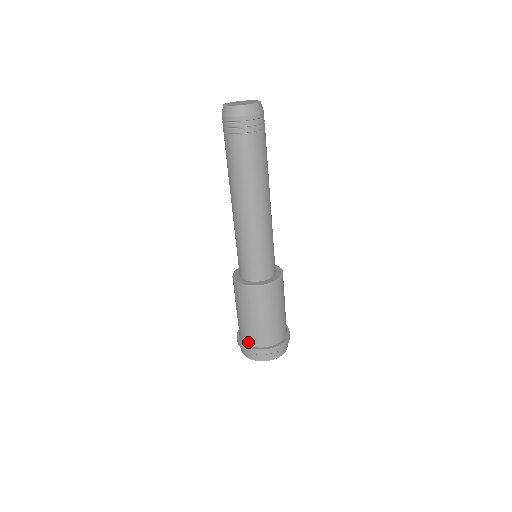
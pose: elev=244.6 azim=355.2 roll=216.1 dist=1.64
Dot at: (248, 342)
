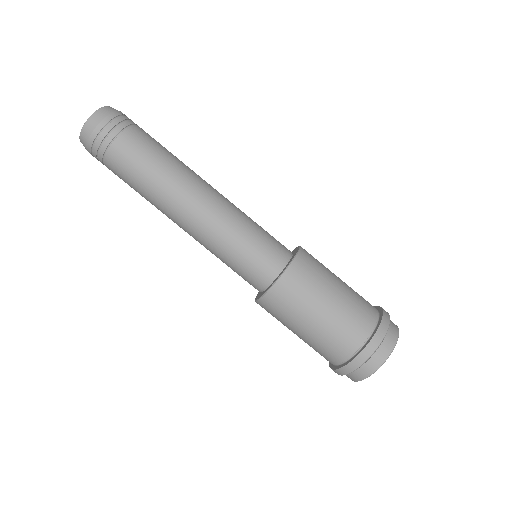
Dot at: (351, 350)
